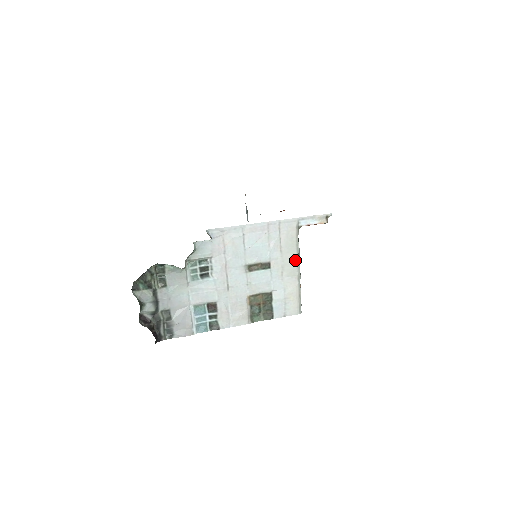
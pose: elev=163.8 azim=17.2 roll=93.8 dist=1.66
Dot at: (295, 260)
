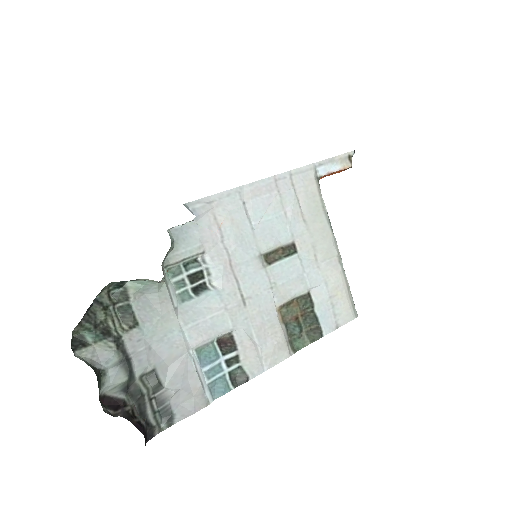
Dot at: (327, 231)
